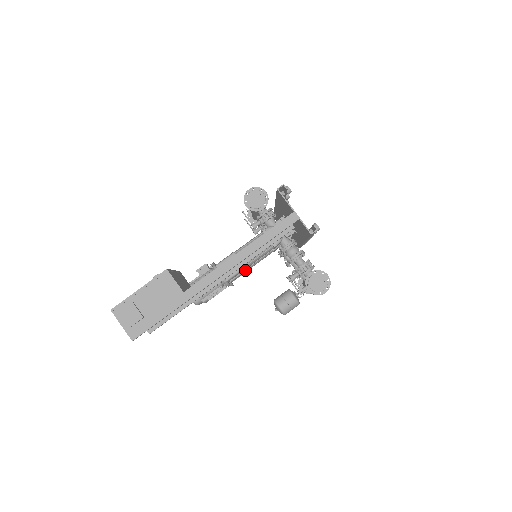
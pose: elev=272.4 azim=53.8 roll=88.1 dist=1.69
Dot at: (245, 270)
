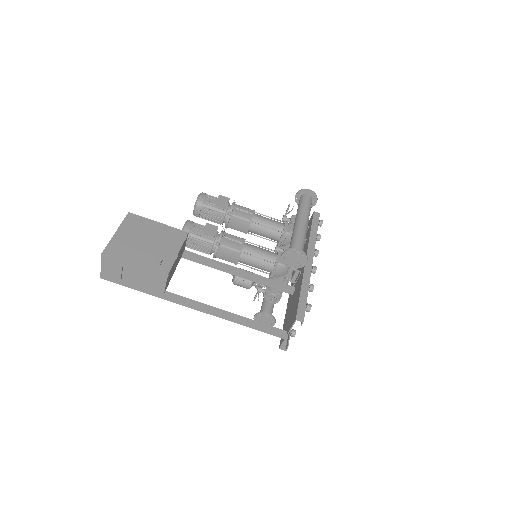
Dot at: (245, 233)
